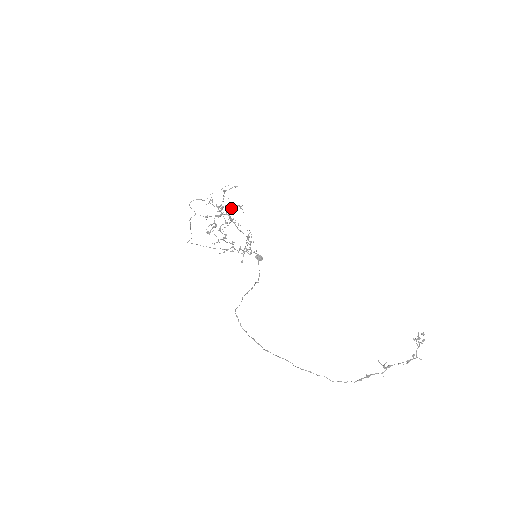
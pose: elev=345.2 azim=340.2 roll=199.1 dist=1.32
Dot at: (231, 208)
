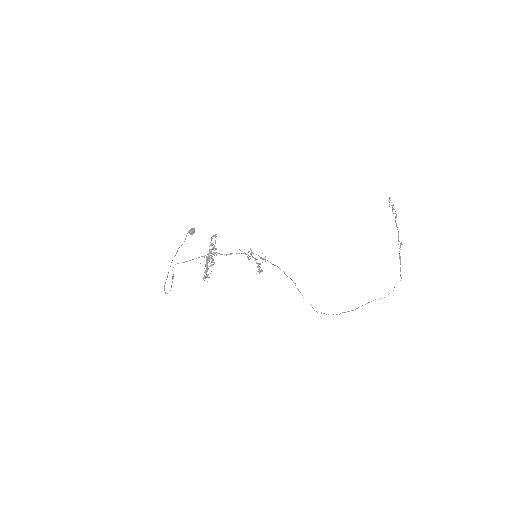
Dot at: occluded
